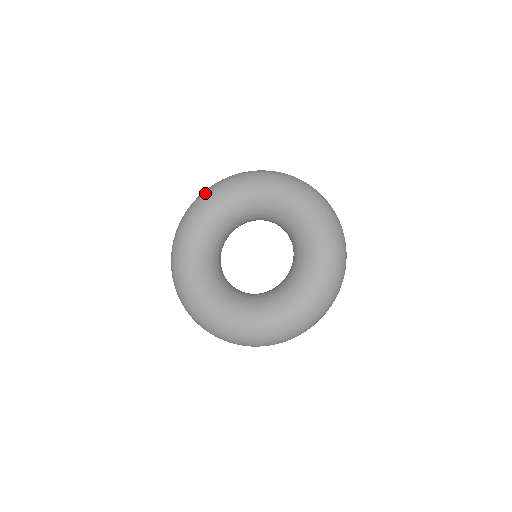
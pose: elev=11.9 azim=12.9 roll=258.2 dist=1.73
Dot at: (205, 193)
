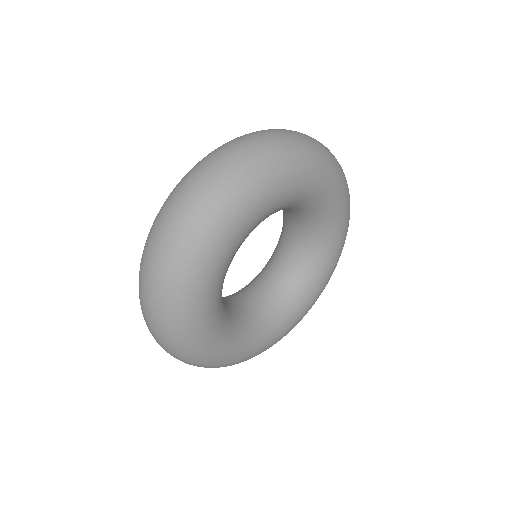
Dot at: (180, 308)
